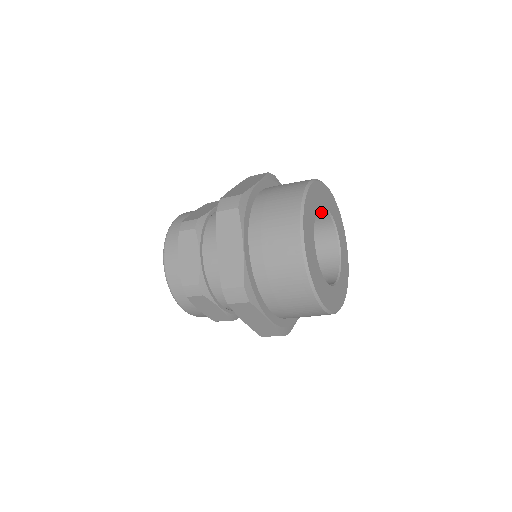
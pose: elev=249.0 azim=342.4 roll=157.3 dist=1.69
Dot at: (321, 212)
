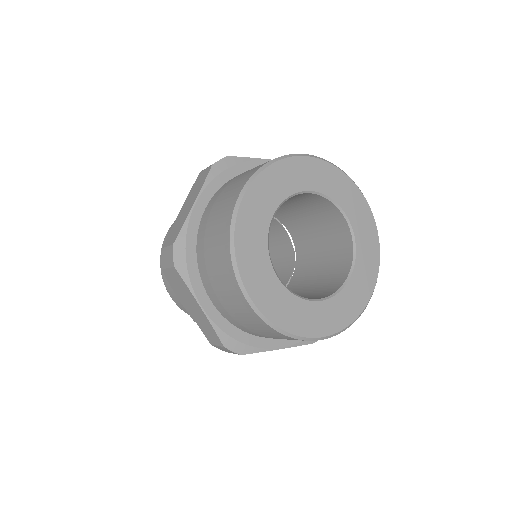
Dot at: (293, 196)
